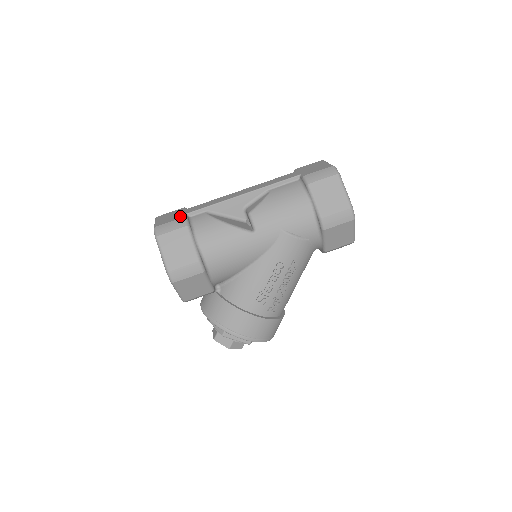
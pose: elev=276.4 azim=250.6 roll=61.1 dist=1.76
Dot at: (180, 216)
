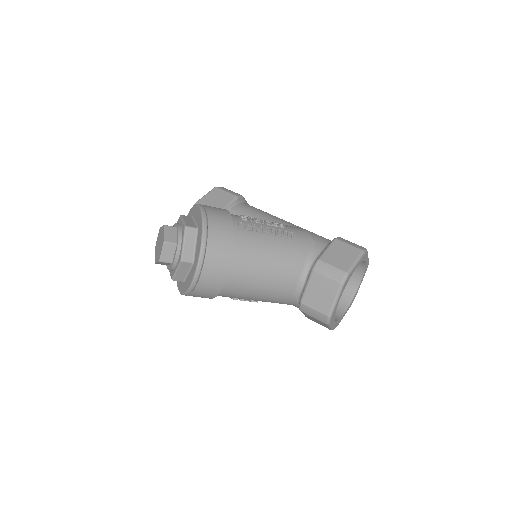
Dot at: occluded
